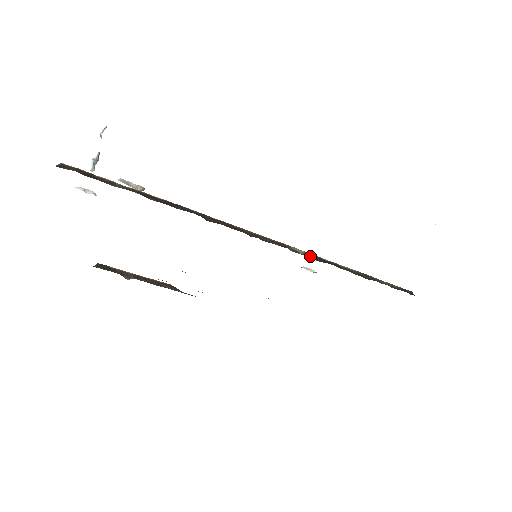
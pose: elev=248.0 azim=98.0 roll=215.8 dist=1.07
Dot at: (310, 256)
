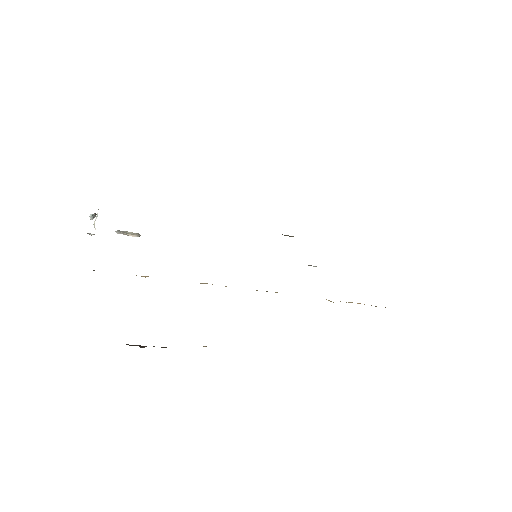
Dot at: occluded
